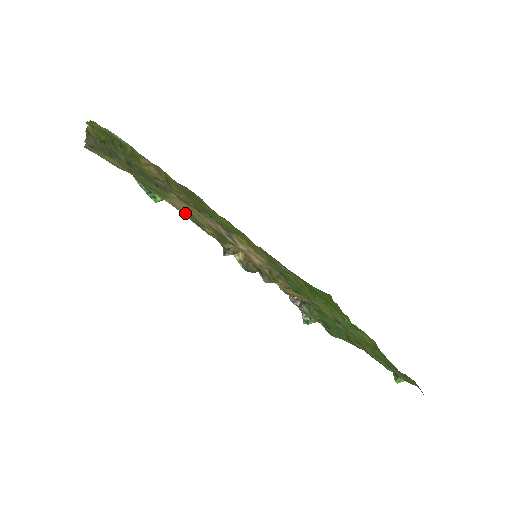
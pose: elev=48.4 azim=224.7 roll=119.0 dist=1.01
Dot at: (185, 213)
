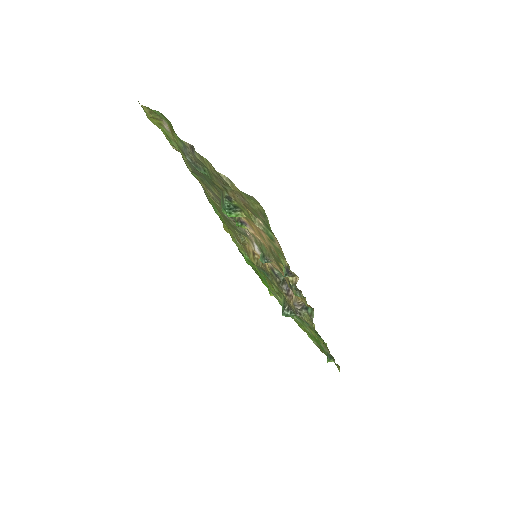
Dot at: (274, 244)
